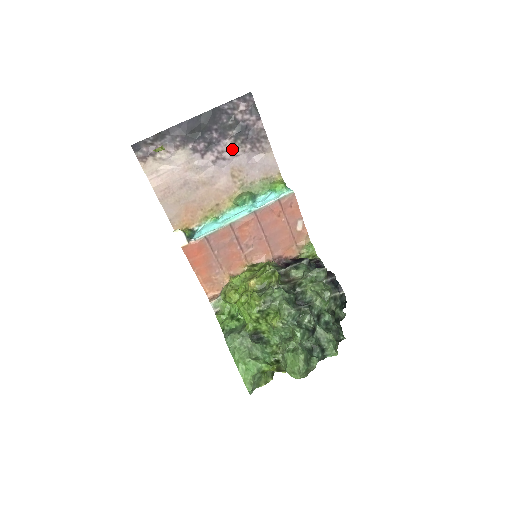
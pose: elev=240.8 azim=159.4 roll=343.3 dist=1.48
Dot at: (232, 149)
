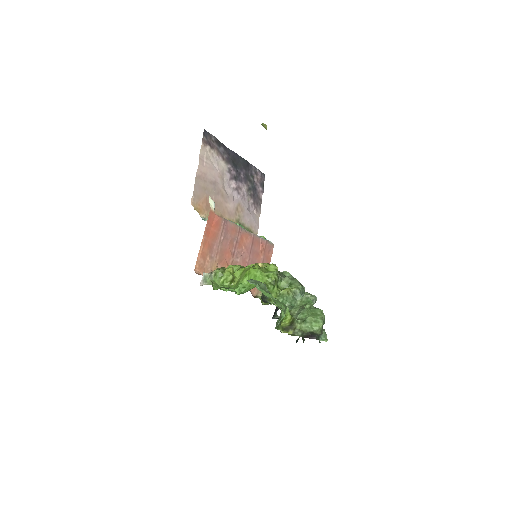
Dot at: (245, 192)
